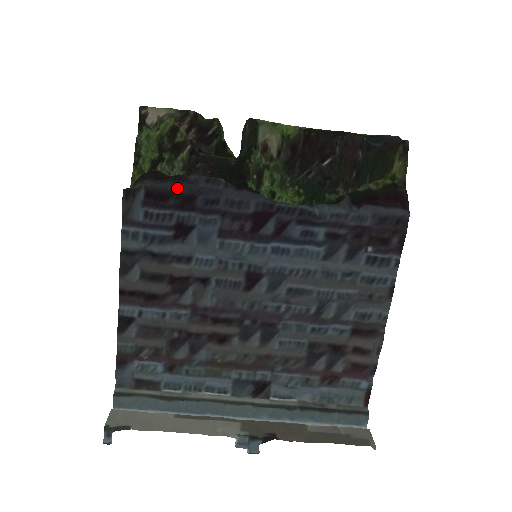
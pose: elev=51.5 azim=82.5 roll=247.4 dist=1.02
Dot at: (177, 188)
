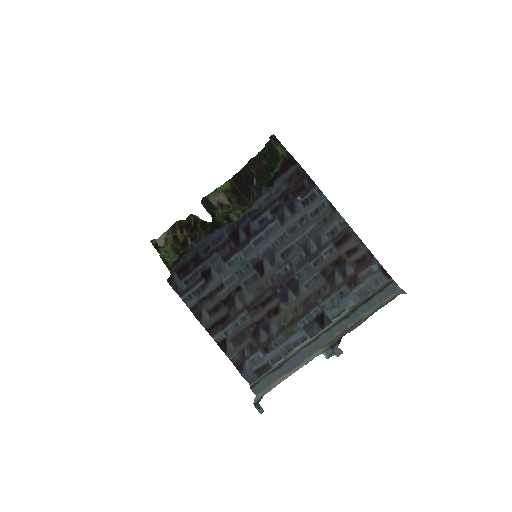
Dot at: (187, 258)
